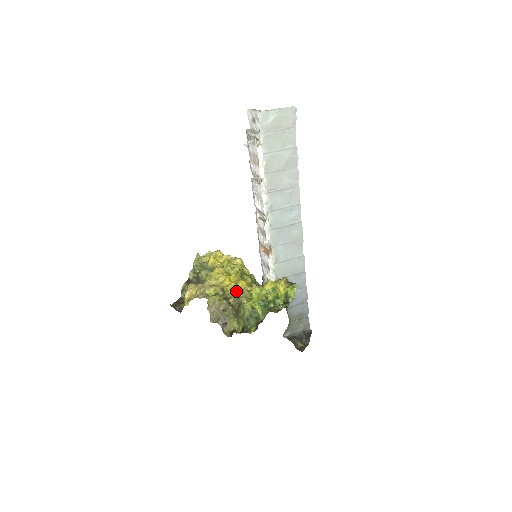
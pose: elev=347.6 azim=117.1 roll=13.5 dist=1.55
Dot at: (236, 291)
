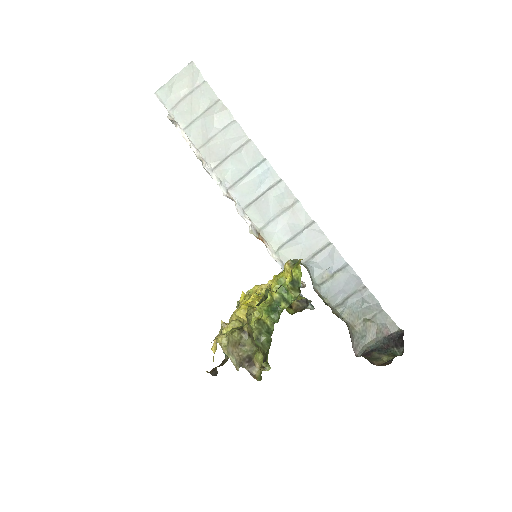
Dot at: (247, 312)
